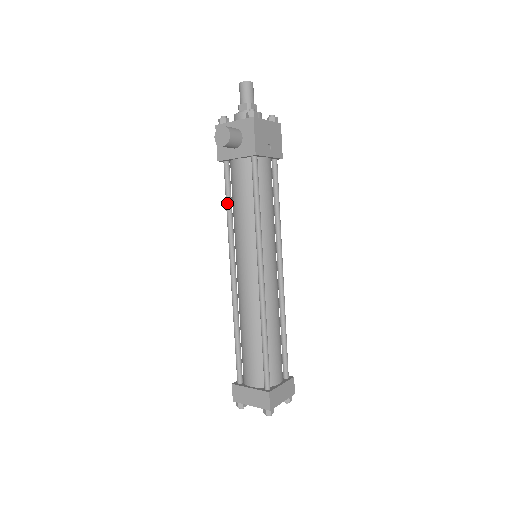
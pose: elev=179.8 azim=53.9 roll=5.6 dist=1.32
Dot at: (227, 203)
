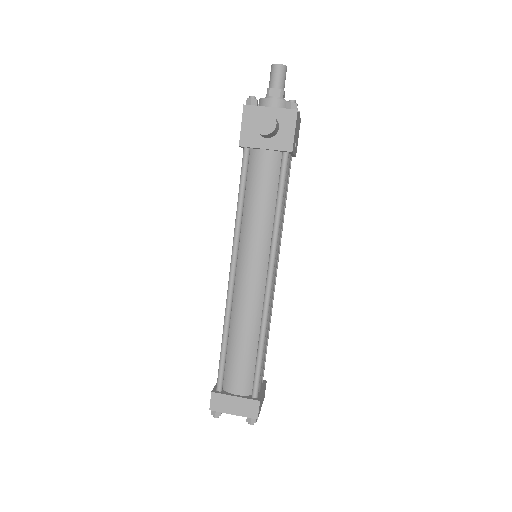
Dot at: (241, 195)
